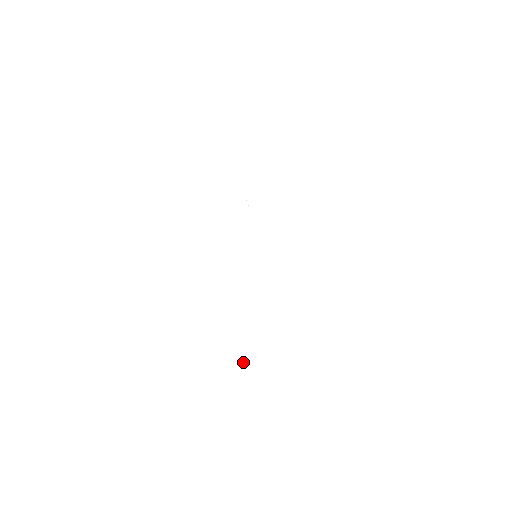
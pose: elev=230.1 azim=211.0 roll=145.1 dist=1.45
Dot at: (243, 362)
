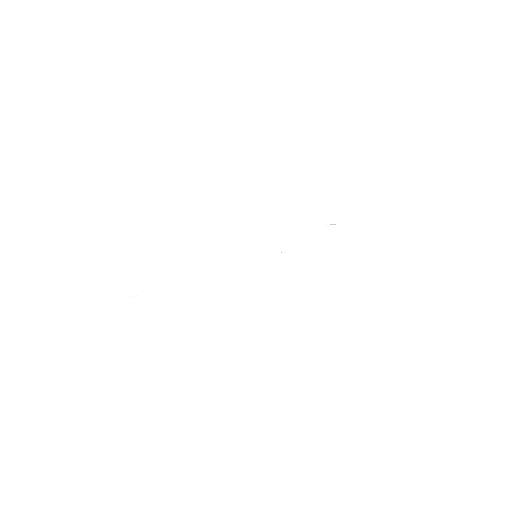
Dot at: (133, 295)
